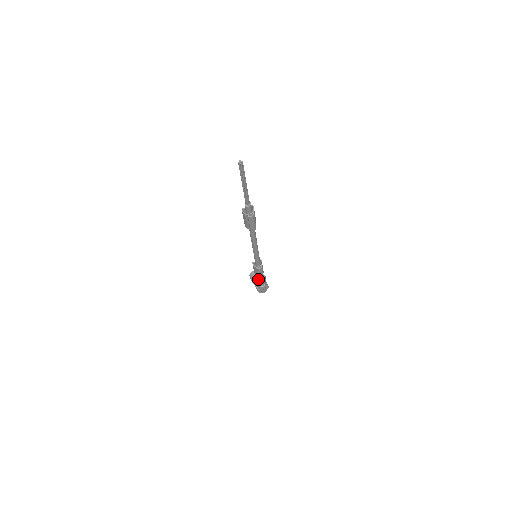
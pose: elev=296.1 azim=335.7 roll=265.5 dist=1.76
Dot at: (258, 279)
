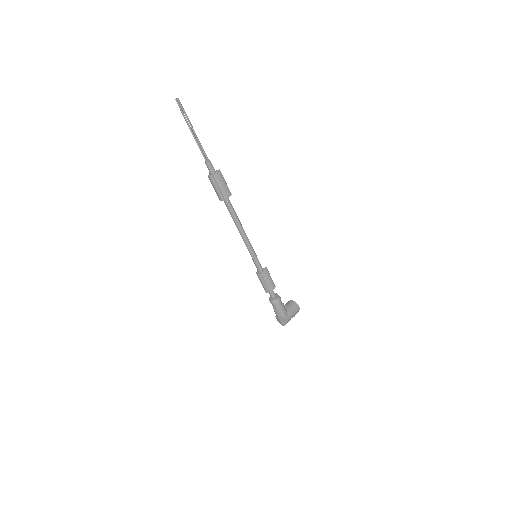
Dot at: (271, 297)
